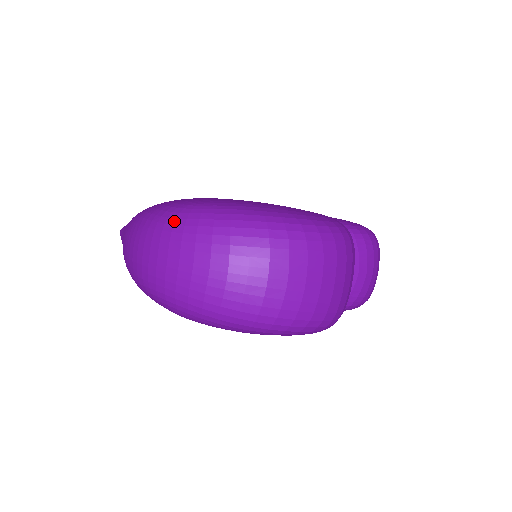
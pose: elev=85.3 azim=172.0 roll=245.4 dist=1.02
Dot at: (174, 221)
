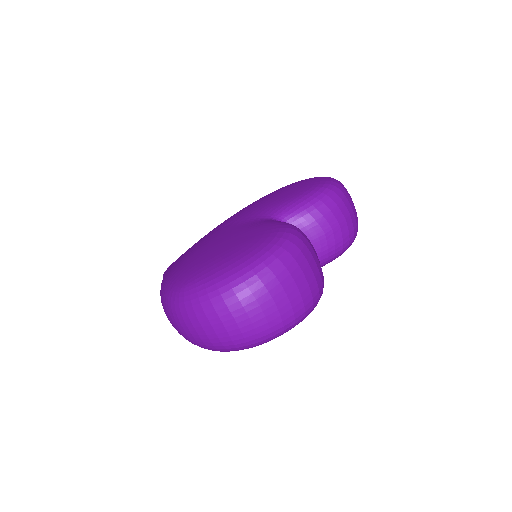
Dot at: (178, 305)
